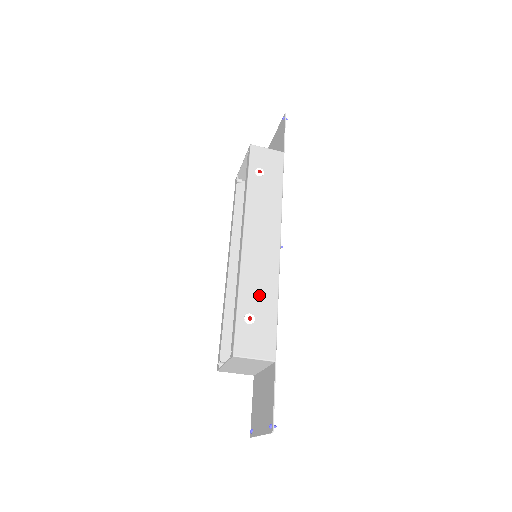
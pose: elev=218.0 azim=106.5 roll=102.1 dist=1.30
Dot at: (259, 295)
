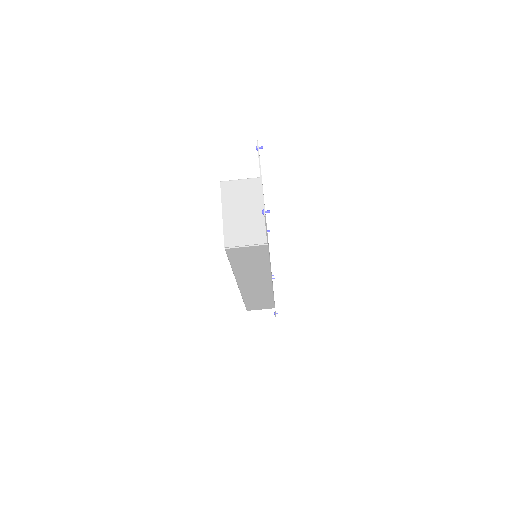
Dot at: occluded
